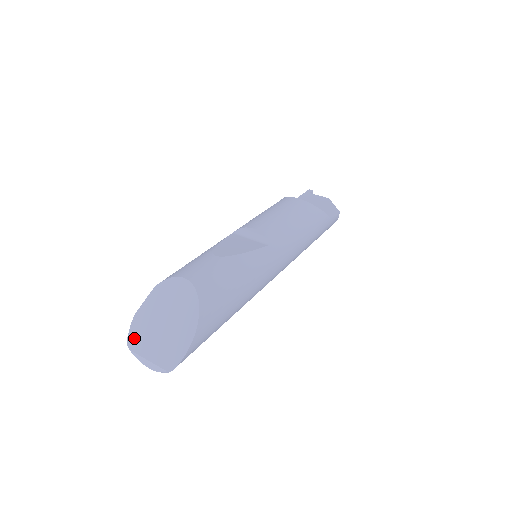
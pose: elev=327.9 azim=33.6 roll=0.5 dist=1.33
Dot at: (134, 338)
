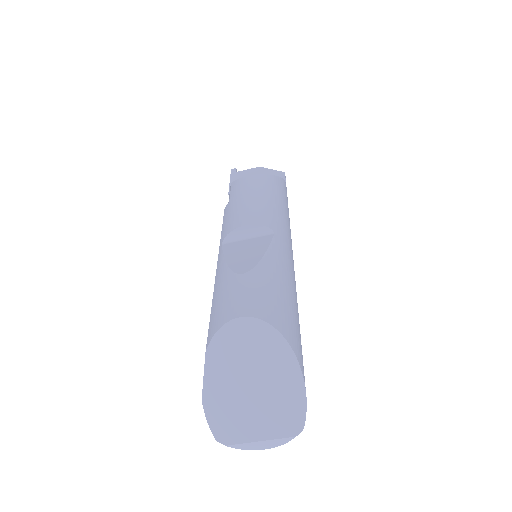
Dot at: (222, 428)
